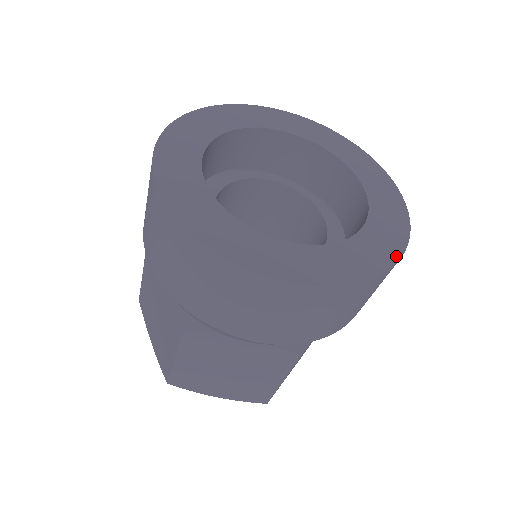
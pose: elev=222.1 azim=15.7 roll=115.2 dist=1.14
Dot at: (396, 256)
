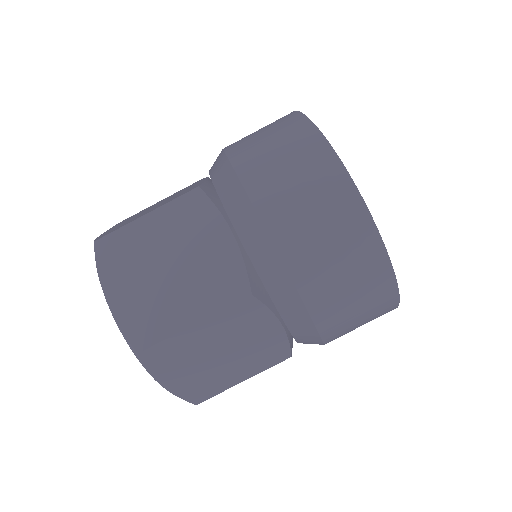
Dot at: (395, 278)
